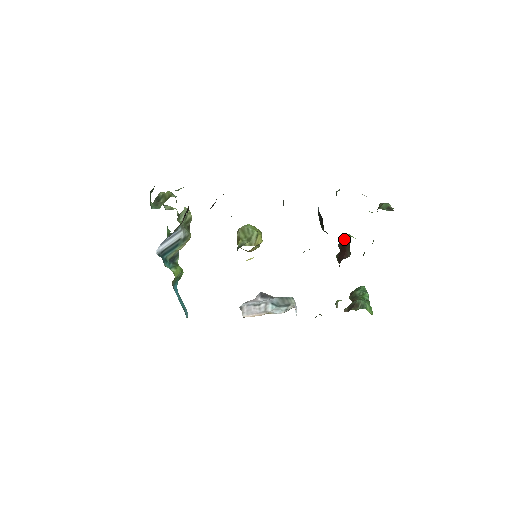
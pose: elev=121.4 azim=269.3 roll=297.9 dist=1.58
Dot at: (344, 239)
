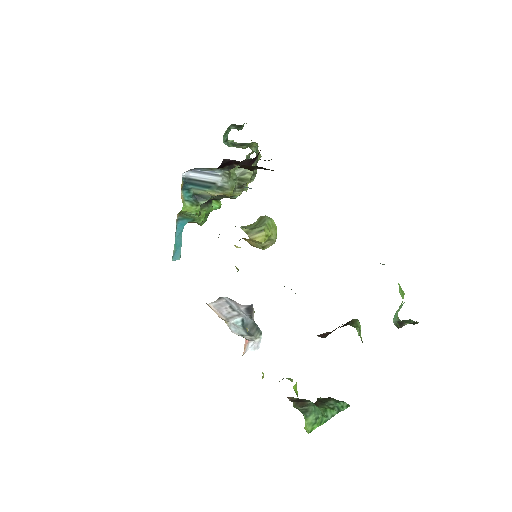
Dot at: (349, 323)
